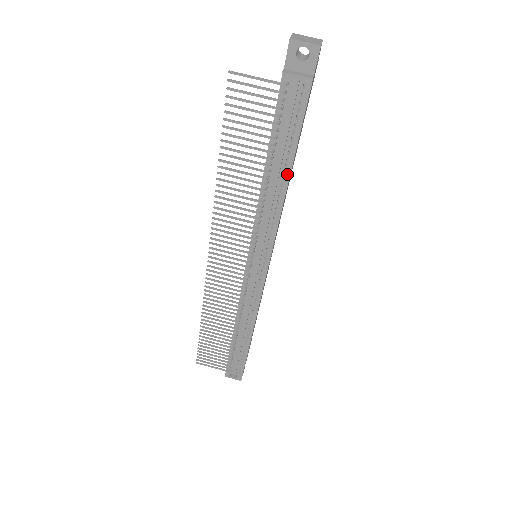
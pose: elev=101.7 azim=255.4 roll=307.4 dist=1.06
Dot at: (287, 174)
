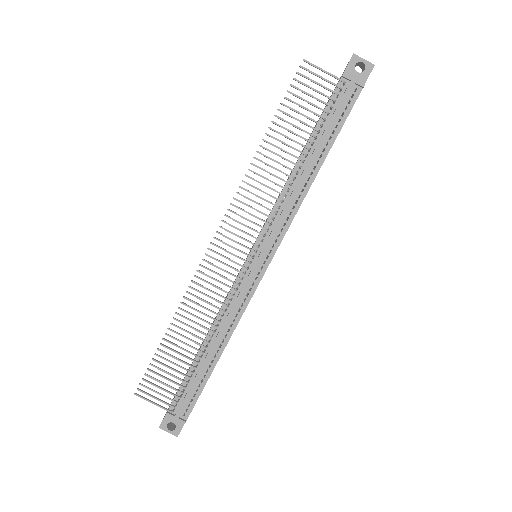
Dot at: (319, 164)
